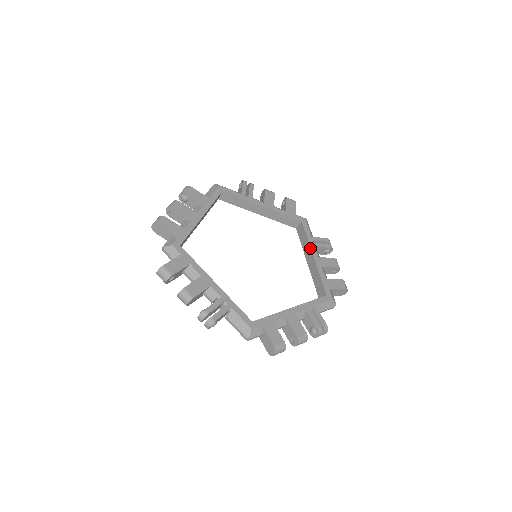
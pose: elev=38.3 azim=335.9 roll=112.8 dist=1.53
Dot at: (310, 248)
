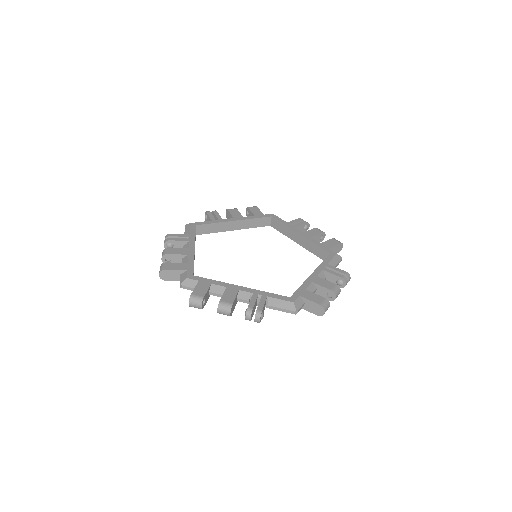
Dot at: (292, 230)
